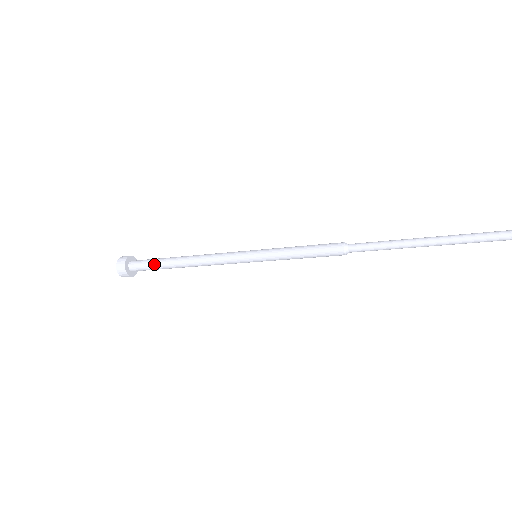
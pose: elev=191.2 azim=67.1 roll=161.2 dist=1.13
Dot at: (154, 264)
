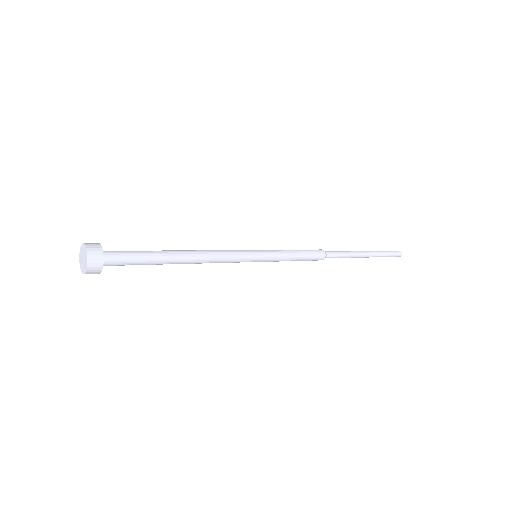
Dot at: (144, 258)
